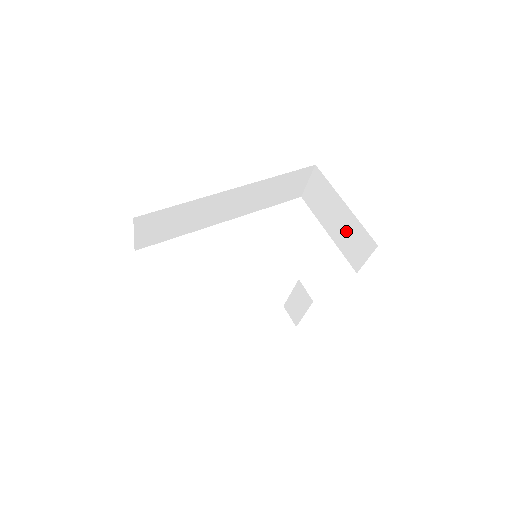
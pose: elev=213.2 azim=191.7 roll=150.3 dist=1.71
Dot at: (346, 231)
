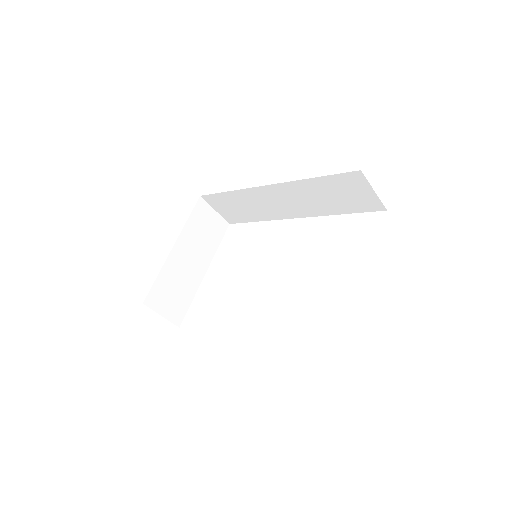
Dot at: occluded
